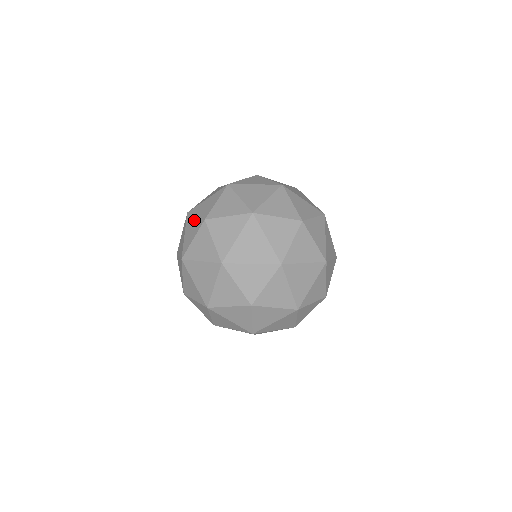
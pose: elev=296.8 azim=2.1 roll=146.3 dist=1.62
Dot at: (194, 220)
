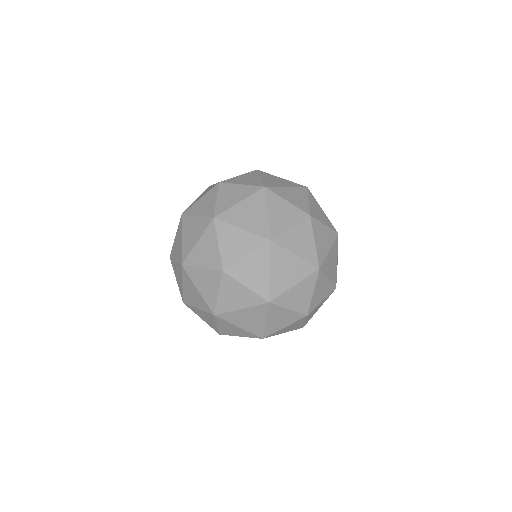
Dot at: (211, 186)
